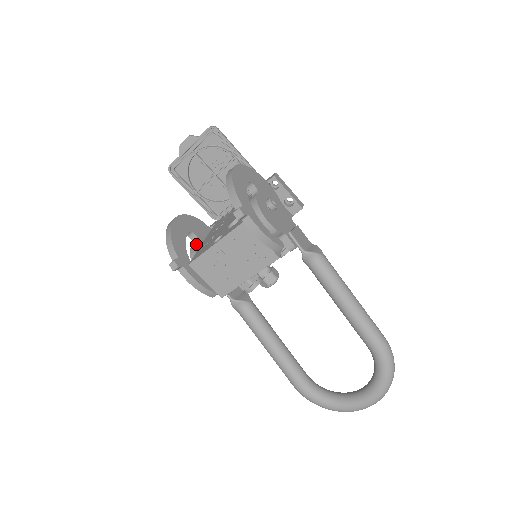
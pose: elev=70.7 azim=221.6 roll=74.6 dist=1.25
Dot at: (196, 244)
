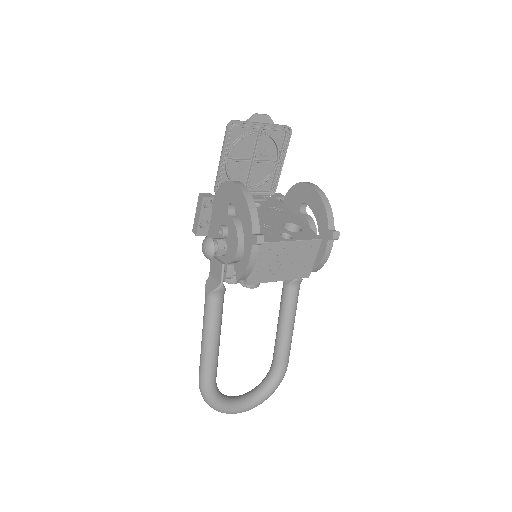
Dot at: (239, 219)
